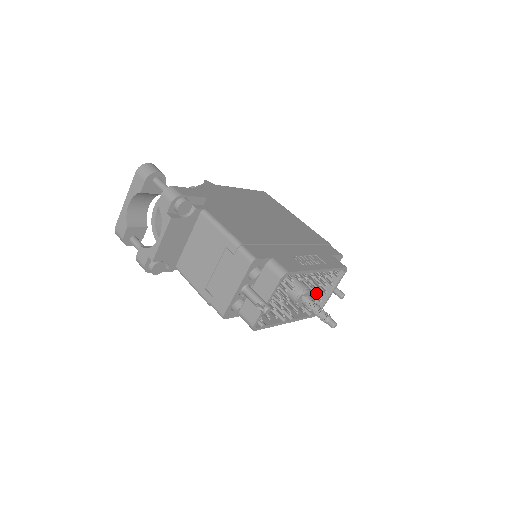
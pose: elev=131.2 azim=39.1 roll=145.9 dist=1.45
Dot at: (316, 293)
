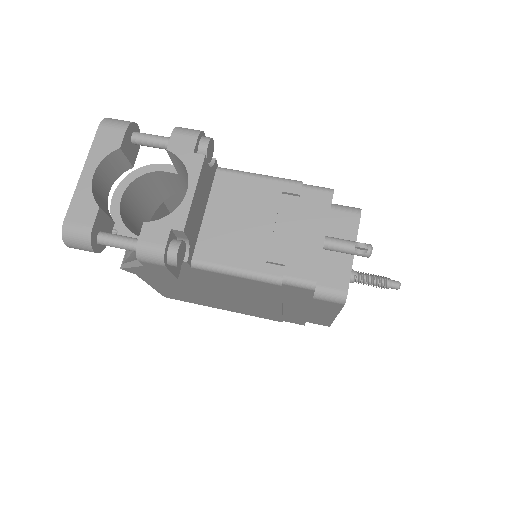
Dot at: occluded
